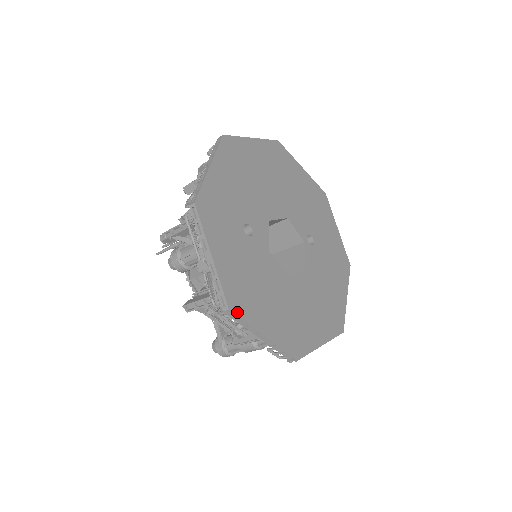
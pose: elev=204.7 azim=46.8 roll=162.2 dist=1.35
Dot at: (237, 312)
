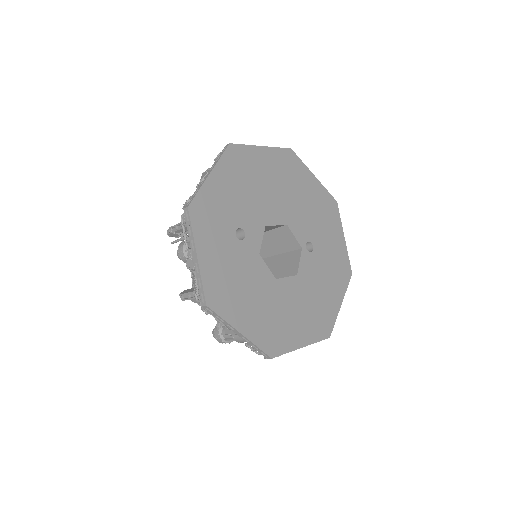
Dot at: (214, 309)
